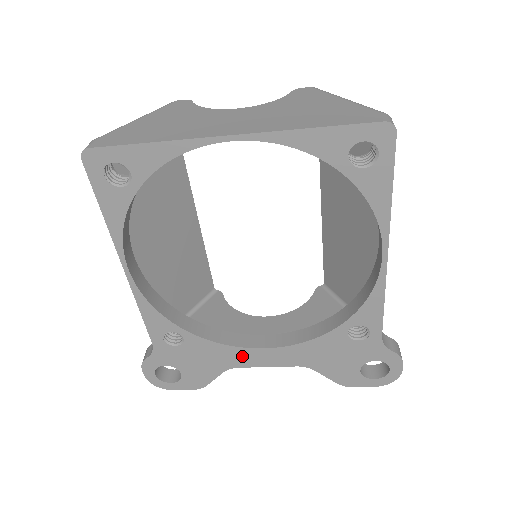
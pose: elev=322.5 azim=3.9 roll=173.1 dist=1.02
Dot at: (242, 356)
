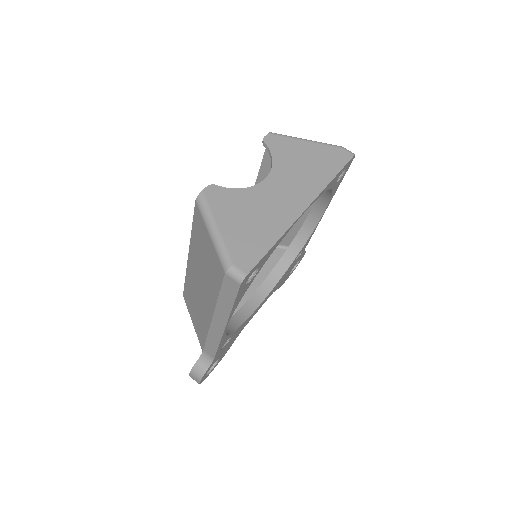
Dot at: (251, 317)
